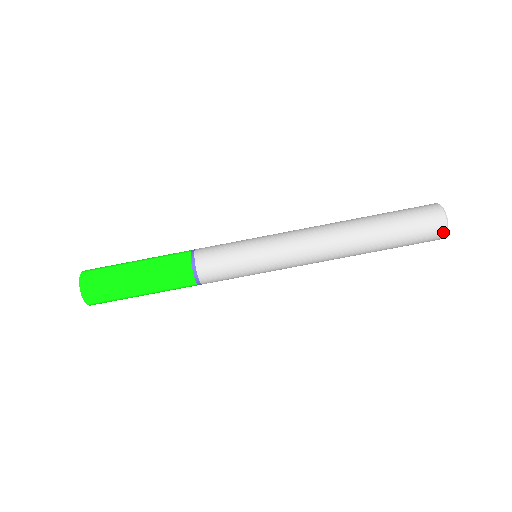
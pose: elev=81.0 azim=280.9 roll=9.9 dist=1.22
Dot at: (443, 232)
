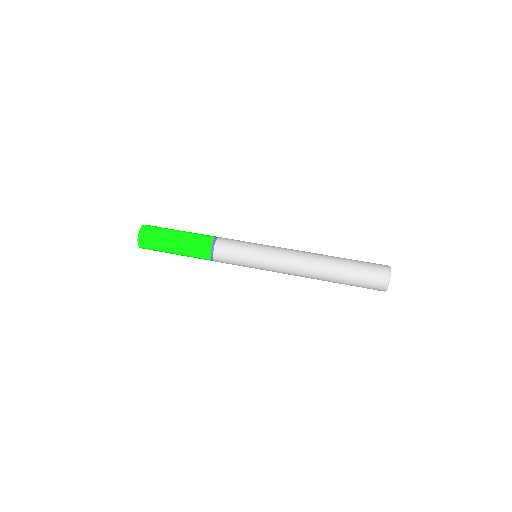
Dot at: (387, 273)
